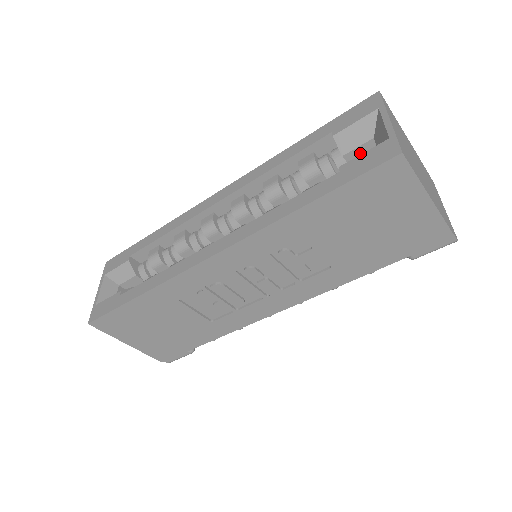
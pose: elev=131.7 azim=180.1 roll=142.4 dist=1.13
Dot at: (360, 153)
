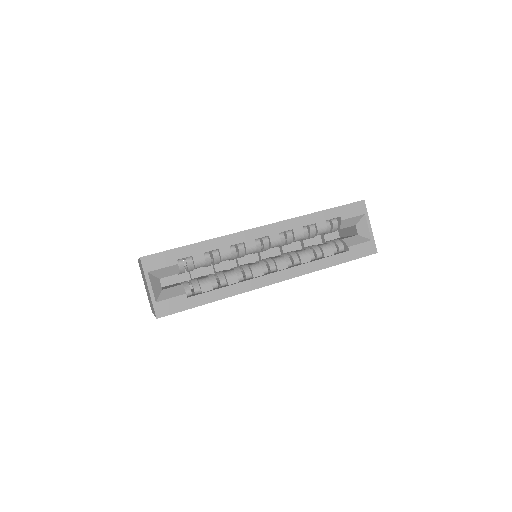
Dot at: occluded
